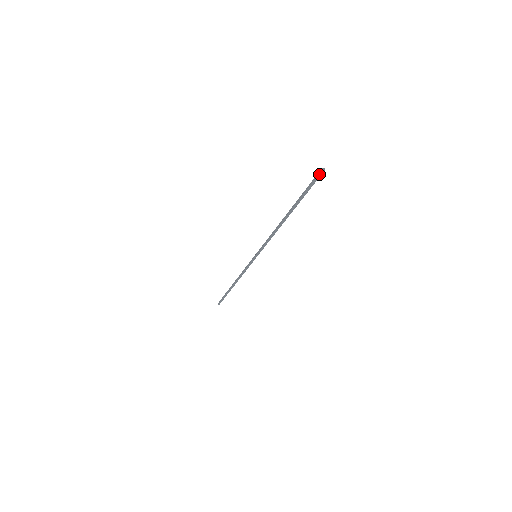
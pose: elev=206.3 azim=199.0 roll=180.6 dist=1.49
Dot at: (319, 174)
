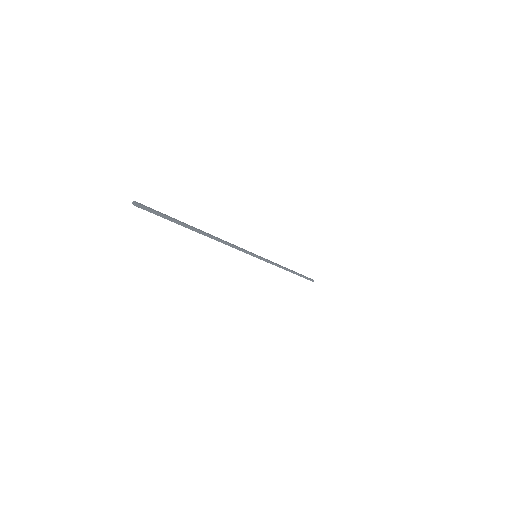
Dot at: (141, 208)
